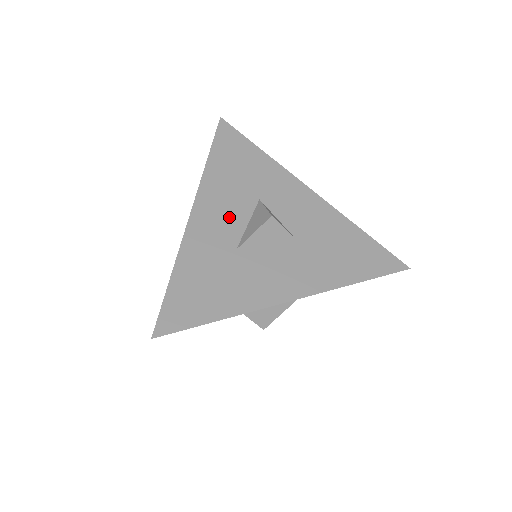
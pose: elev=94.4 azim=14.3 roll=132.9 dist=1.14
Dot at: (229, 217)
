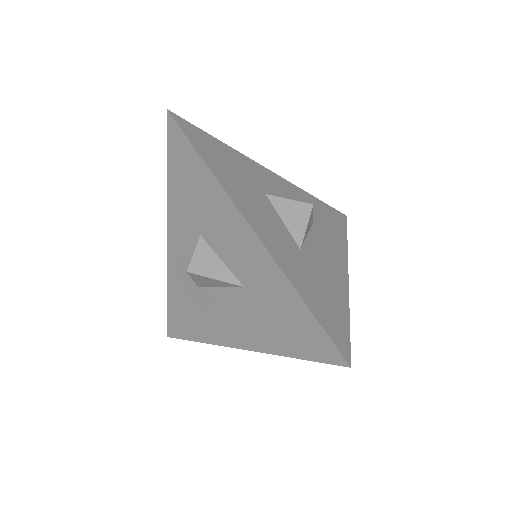
Dot at: (285, 197)
